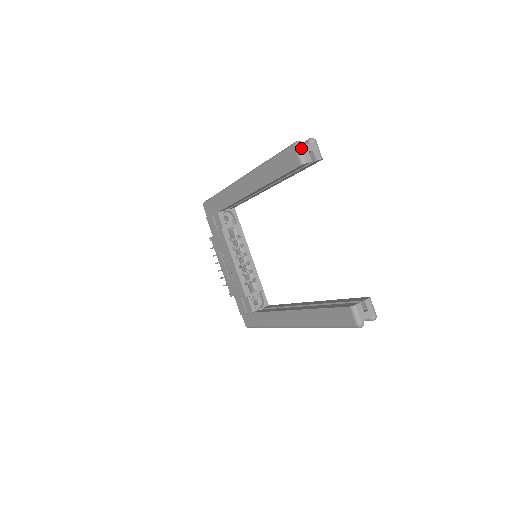
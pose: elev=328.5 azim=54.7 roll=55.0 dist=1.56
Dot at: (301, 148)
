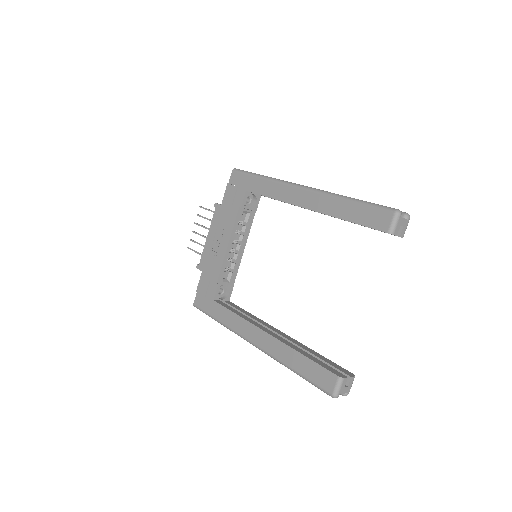
Dot at: (399, 219)
